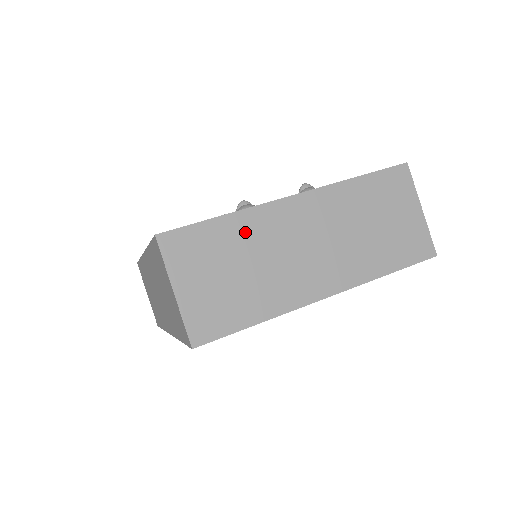
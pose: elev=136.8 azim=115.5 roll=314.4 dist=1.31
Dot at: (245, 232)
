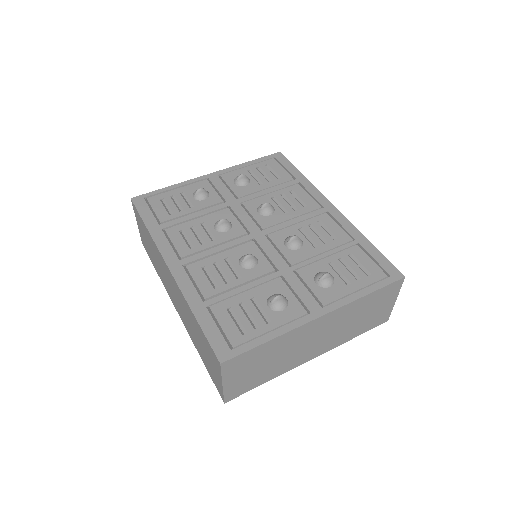
Dot at: (279, 345)
